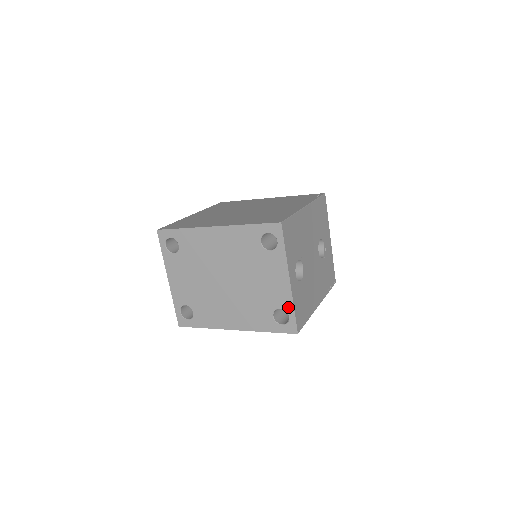
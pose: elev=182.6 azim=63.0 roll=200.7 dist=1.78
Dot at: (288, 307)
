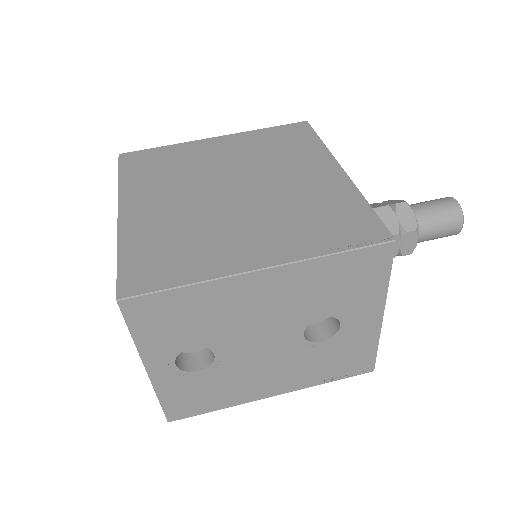
Dot at: occluded
